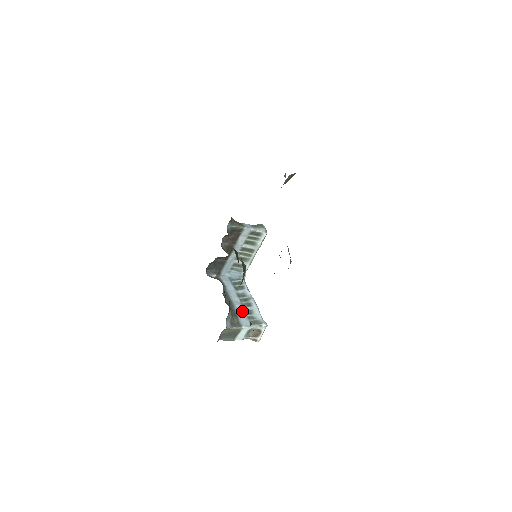
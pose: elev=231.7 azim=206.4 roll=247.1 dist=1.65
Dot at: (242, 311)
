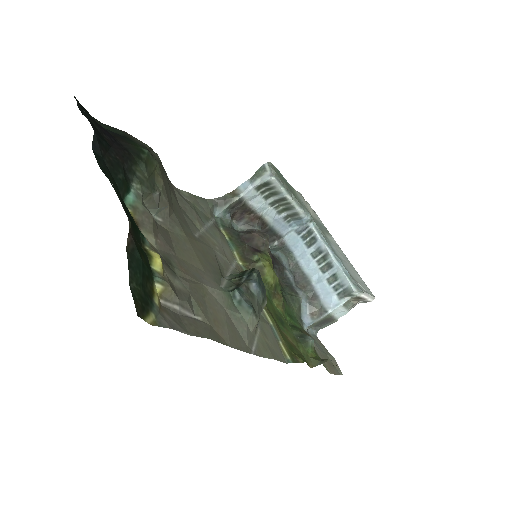
Dot at: (323, 283)
